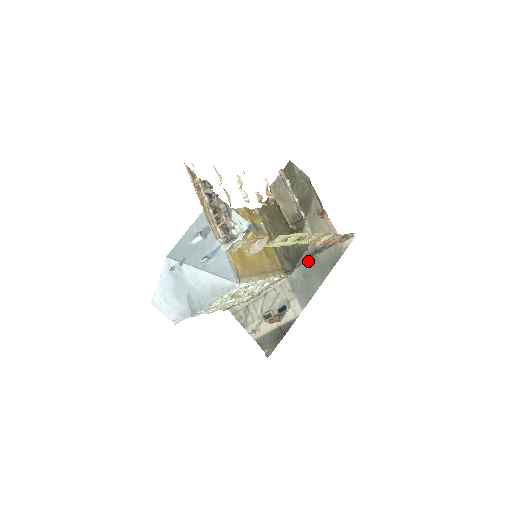
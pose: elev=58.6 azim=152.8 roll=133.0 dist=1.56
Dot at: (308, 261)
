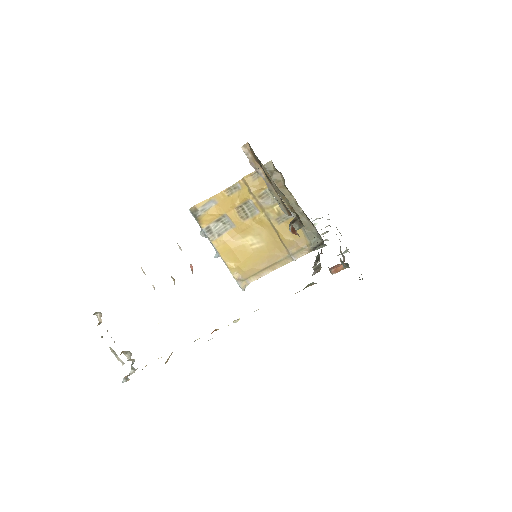
Dot at: occluded
